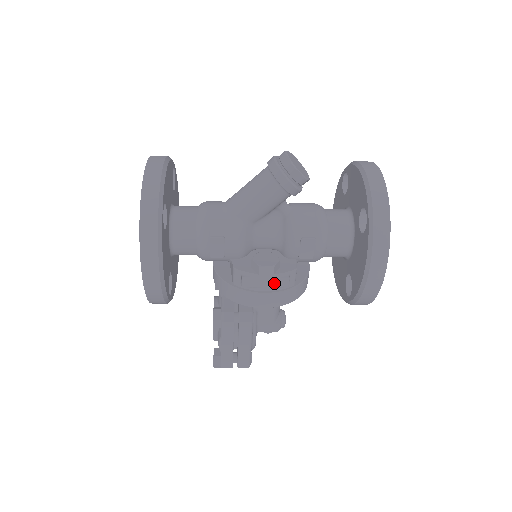
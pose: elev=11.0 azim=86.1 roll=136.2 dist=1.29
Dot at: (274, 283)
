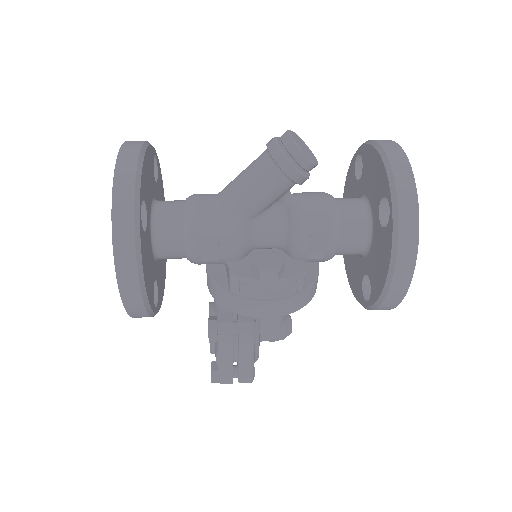
Dot at: (279, 289)
